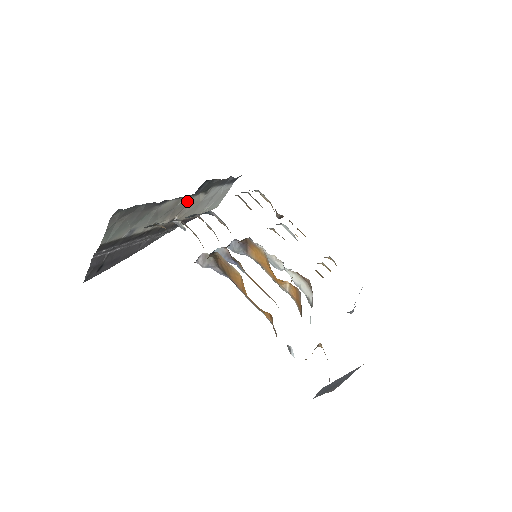
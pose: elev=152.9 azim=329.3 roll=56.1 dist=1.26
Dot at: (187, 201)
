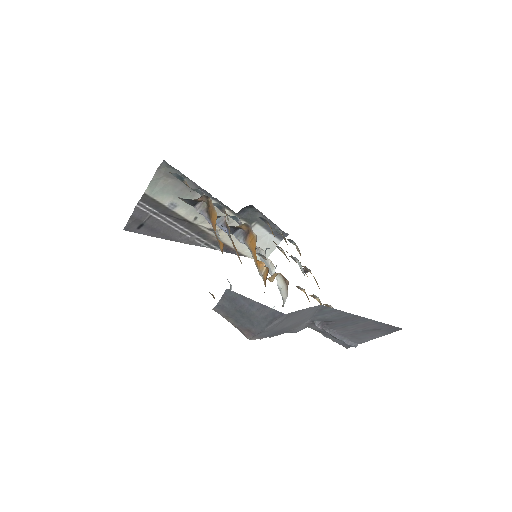
Dot at: (230, 218)
